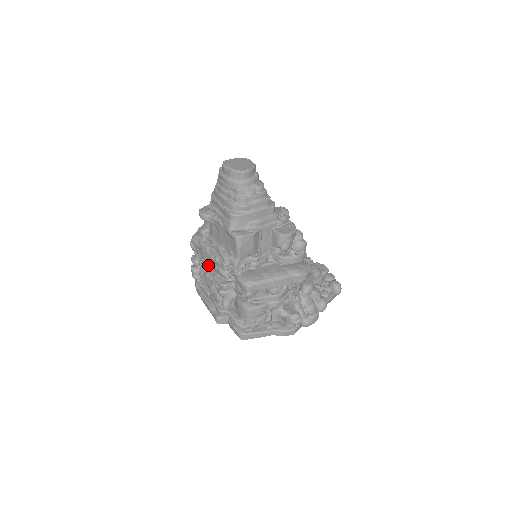
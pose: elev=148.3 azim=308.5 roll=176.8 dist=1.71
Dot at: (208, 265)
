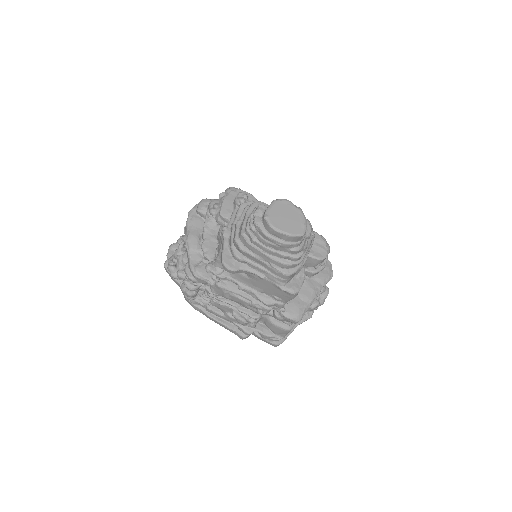
Dot at: occluded
